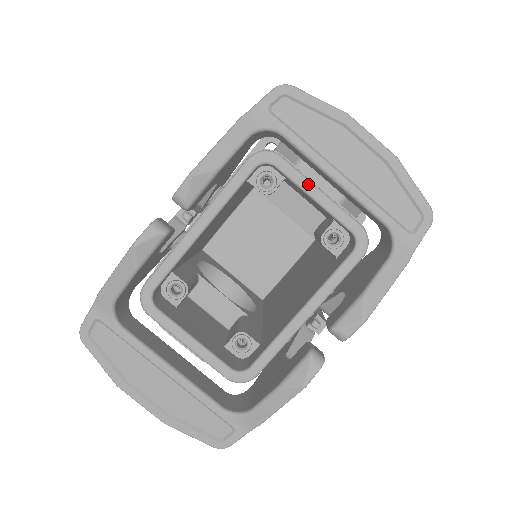
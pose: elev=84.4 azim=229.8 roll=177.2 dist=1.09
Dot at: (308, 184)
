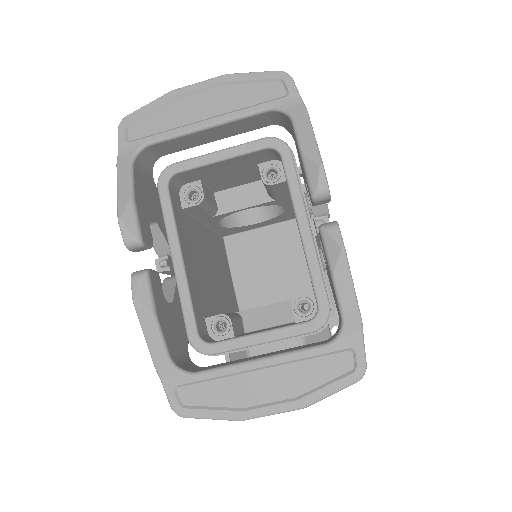
Dot at: (207, 157)
